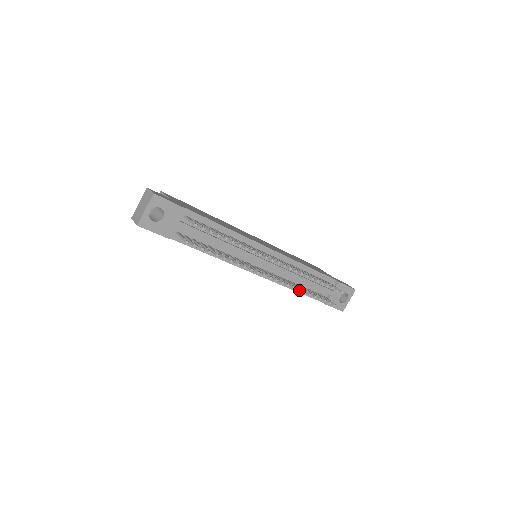
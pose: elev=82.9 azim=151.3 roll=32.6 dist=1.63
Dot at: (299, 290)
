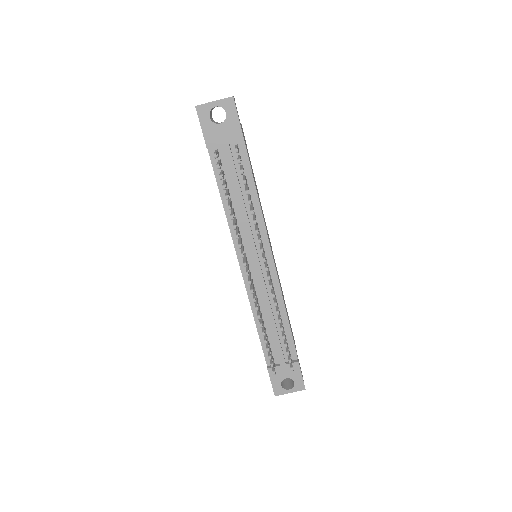
Dot at: (259, 316)
